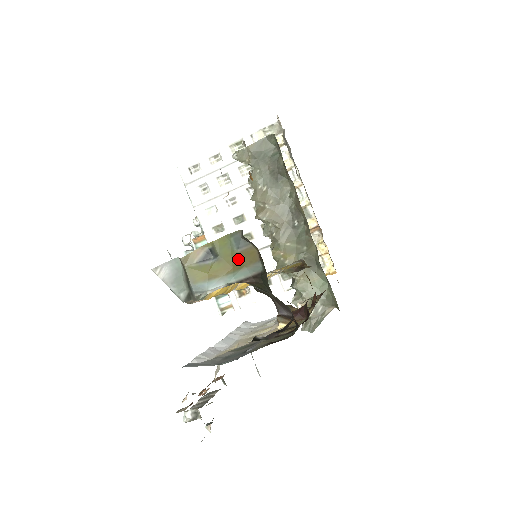
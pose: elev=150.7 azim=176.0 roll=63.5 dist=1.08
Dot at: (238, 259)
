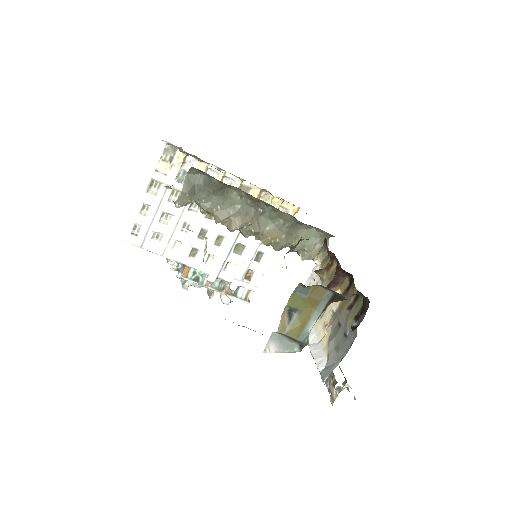
Dot at: (312, 300)
